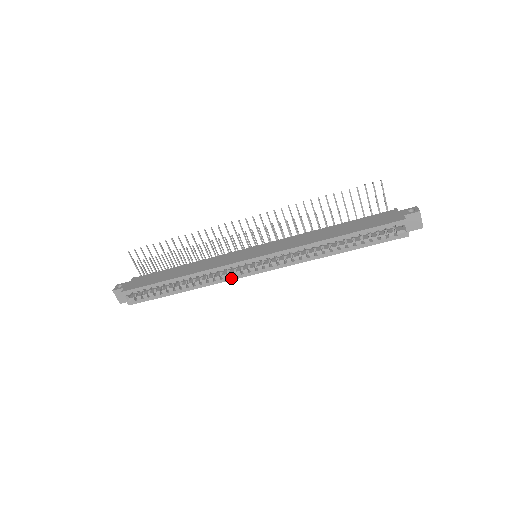
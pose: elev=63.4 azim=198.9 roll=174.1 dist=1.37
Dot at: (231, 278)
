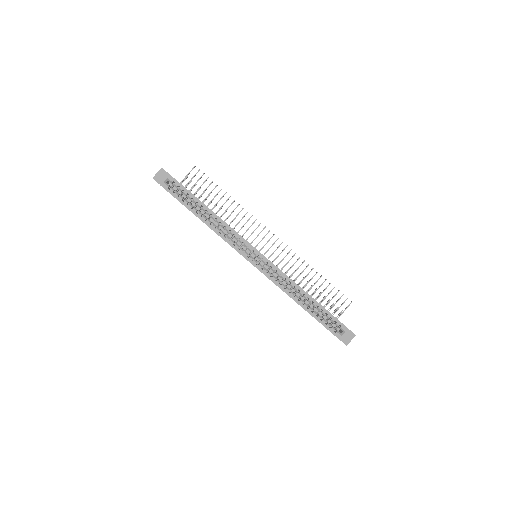
Dot at: (235, 247)
